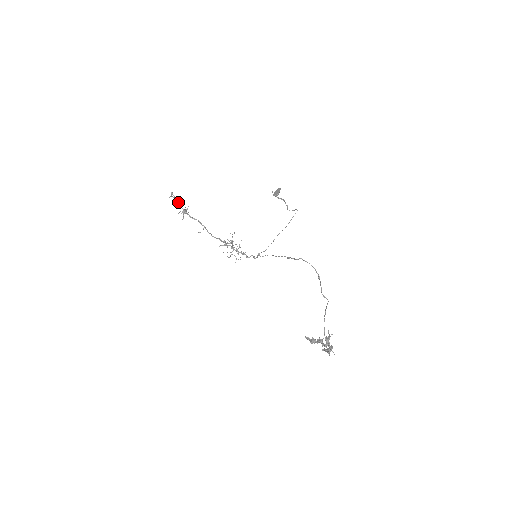
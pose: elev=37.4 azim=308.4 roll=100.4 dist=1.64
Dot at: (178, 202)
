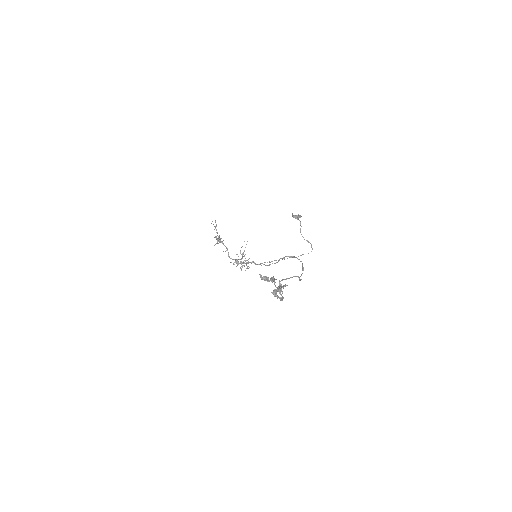
Dot at: (217, 232)
